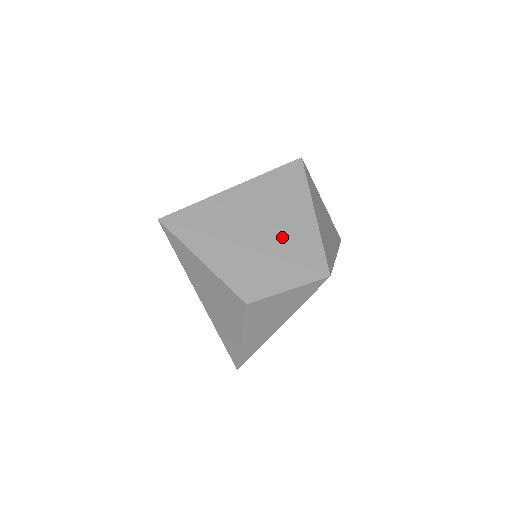
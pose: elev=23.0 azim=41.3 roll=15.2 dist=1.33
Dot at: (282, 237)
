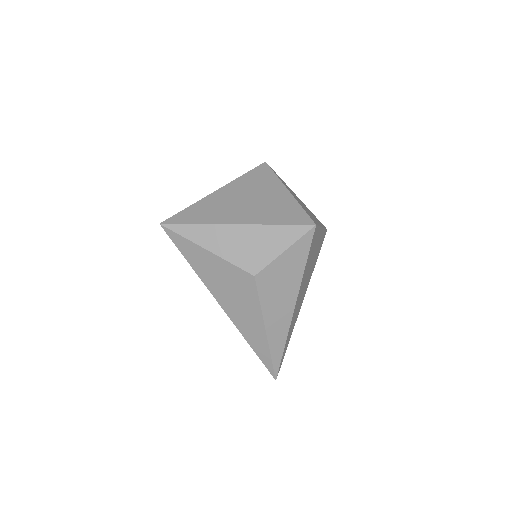
Dot at: (266, 211)
